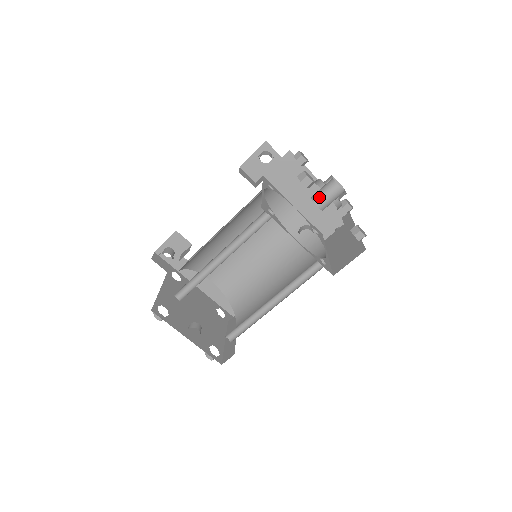
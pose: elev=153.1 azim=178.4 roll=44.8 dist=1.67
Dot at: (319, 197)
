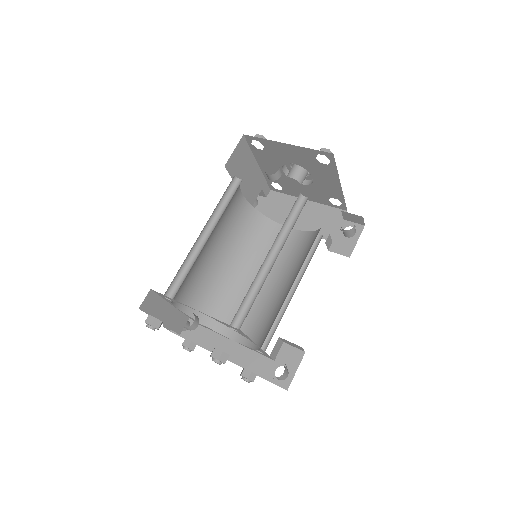
Dot at: (289, 172)
